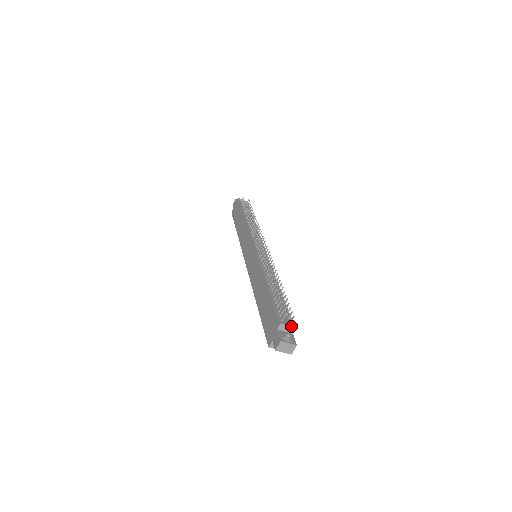
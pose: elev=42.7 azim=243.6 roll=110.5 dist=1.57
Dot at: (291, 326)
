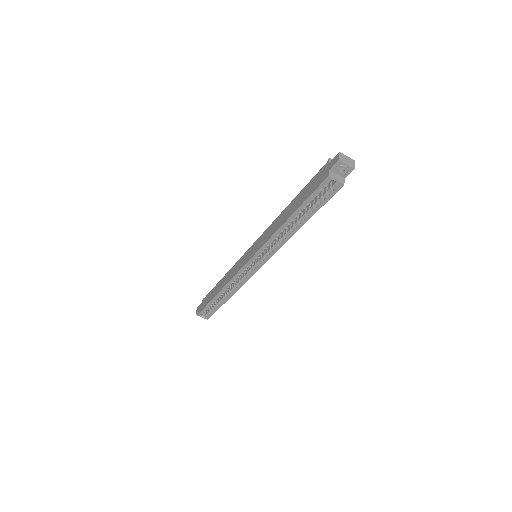
Dot at: occluded
